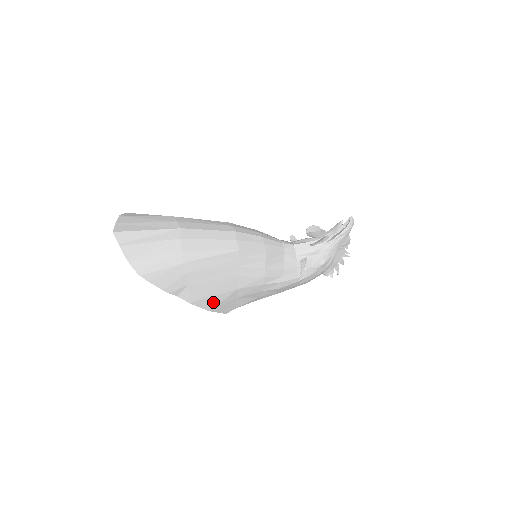
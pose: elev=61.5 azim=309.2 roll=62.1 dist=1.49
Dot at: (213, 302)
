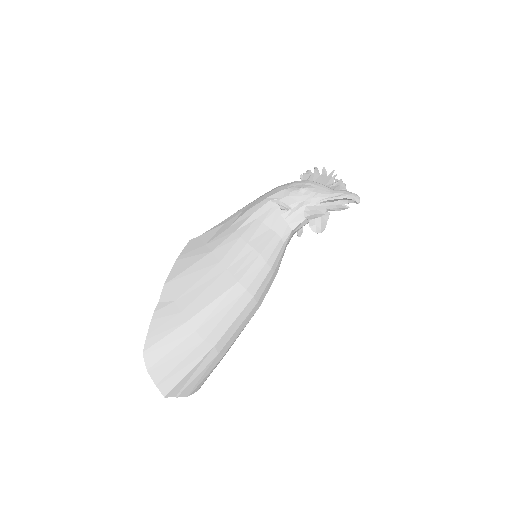
Dot at: occluded
